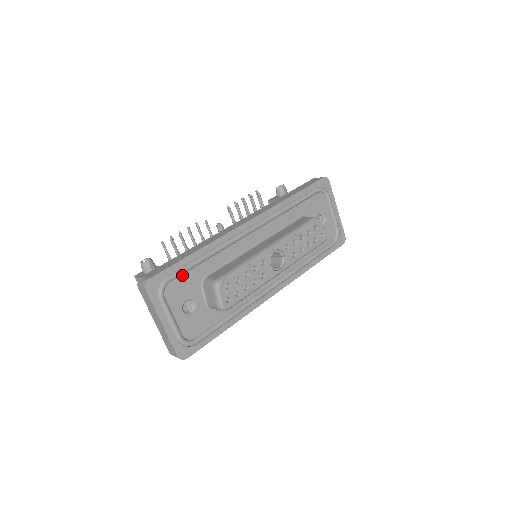
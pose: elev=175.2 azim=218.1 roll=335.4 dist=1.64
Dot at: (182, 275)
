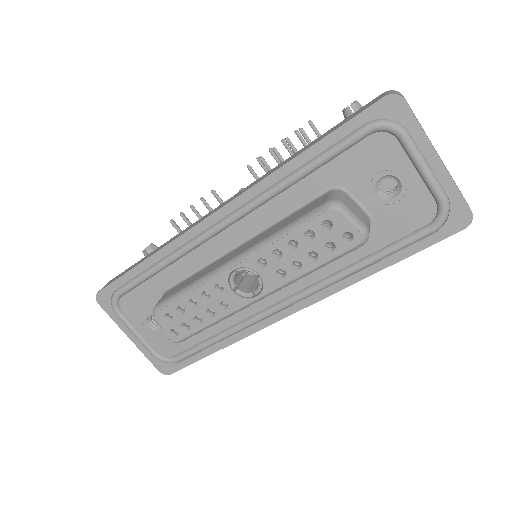
Dot at: (135, 289)
